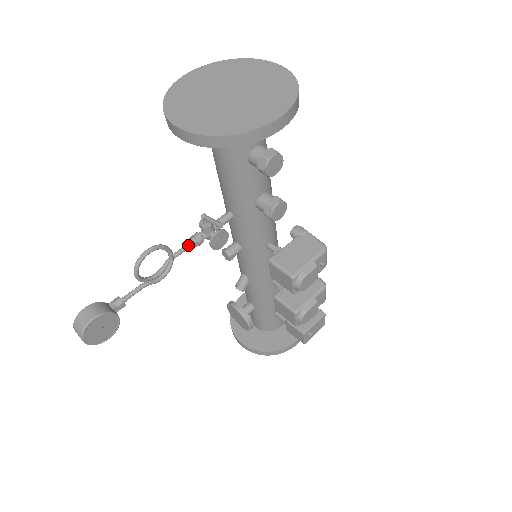
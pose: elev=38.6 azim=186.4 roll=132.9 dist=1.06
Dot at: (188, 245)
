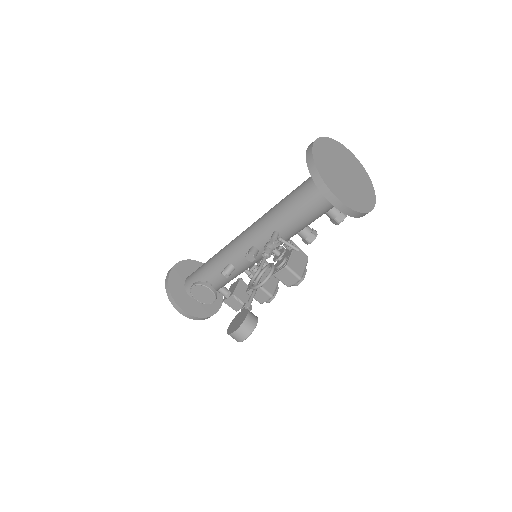
Dot at: (266, 258)
